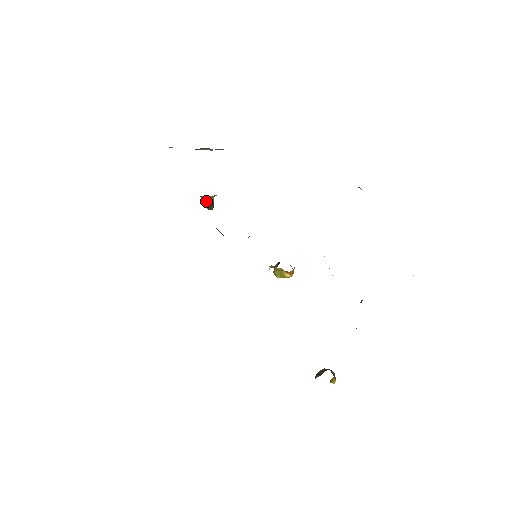
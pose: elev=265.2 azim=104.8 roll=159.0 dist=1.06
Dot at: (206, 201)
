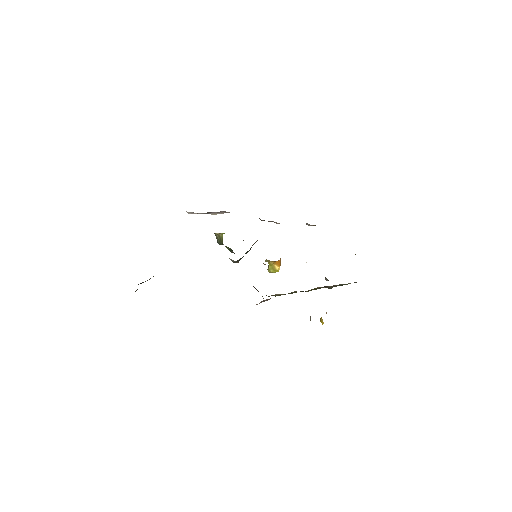
Dot at: (218, 238)
